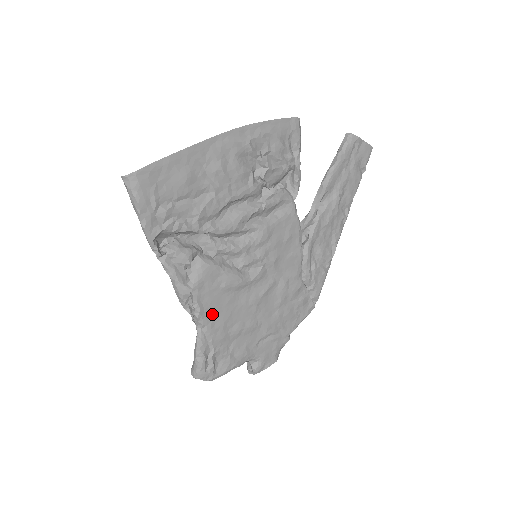
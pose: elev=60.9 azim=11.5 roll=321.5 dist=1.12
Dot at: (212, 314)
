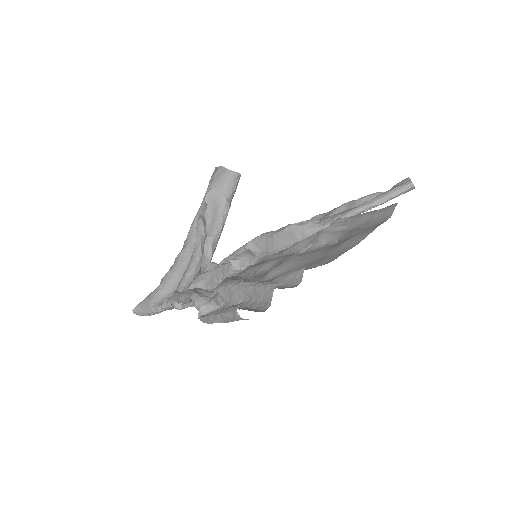
Dot at: occluded
